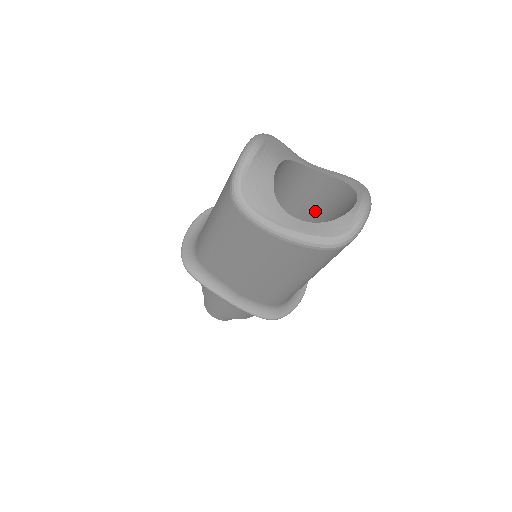
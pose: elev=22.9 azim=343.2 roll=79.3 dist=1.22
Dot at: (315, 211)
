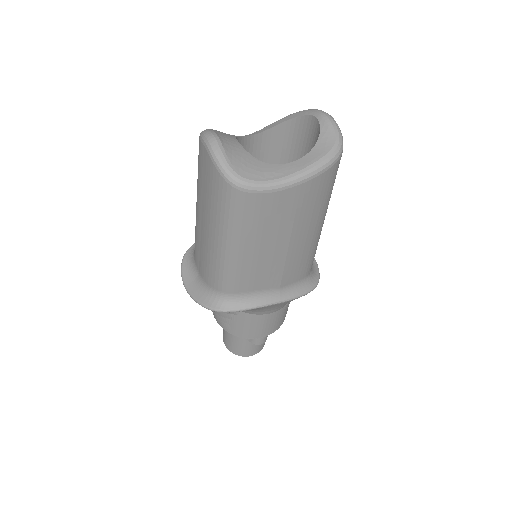
Dot at: occluded
